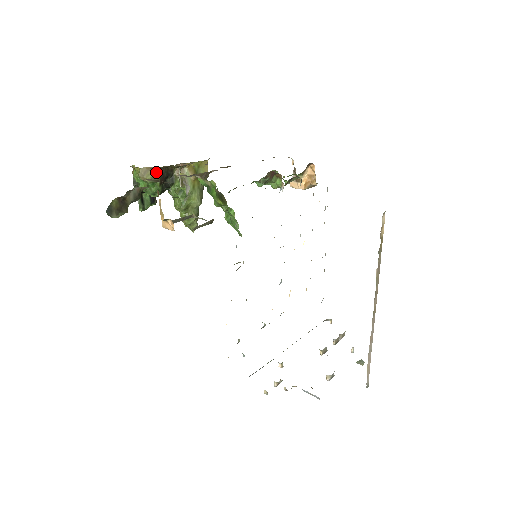
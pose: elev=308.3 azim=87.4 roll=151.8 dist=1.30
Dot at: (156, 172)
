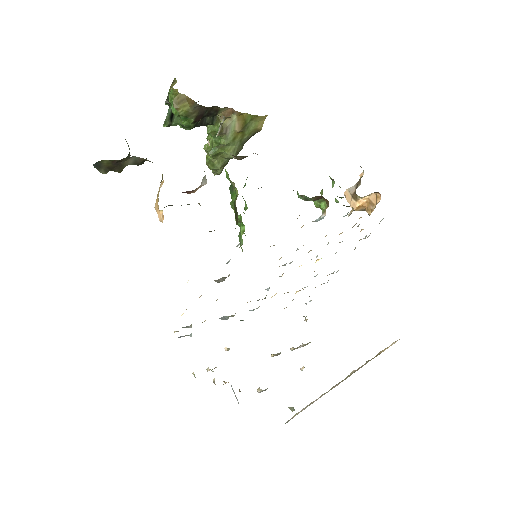
Dot at: (195, 107)
